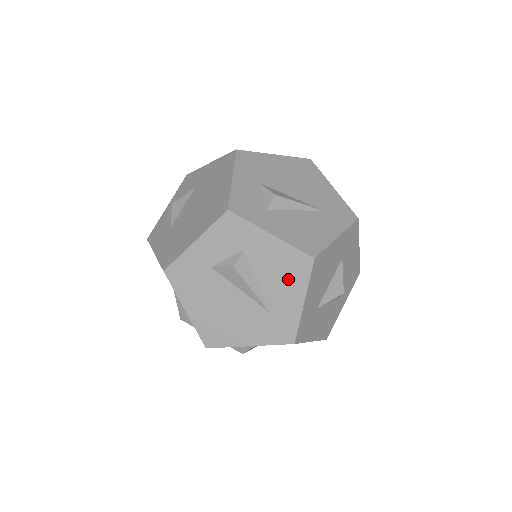
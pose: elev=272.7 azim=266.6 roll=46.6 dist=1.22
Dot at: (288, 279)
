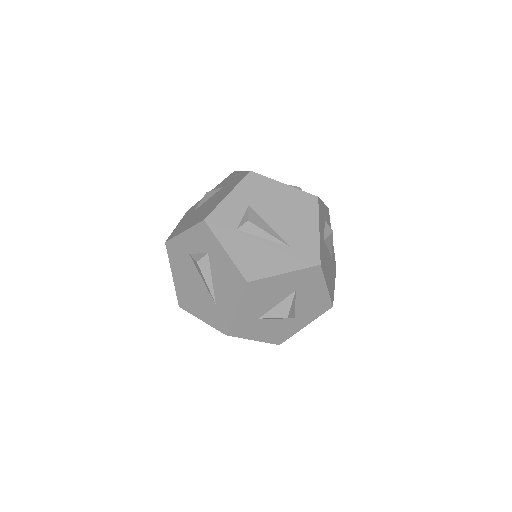
Dot at: (230, 288)
